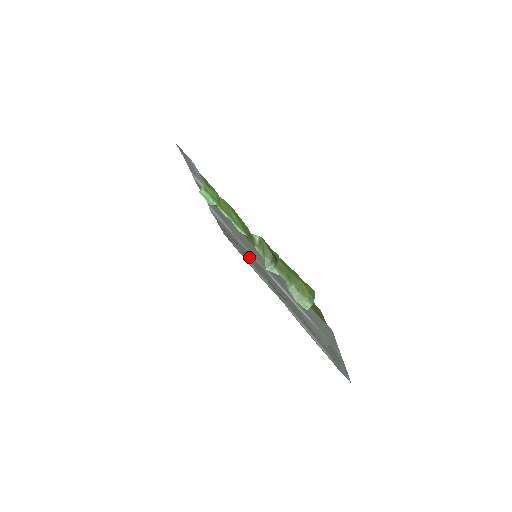
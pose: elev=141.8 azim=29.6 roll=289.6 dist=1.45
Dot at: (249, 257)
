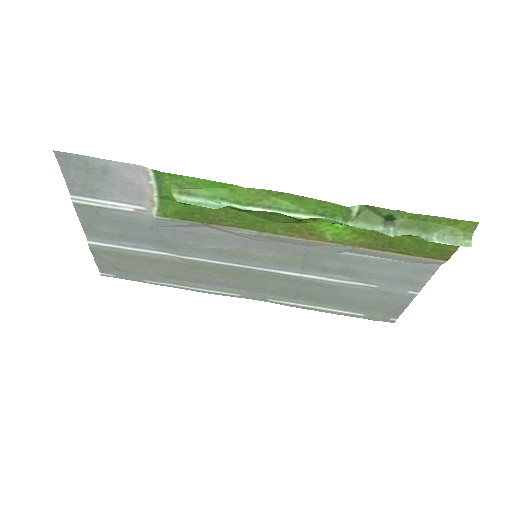
Dot at: (199, 274)
